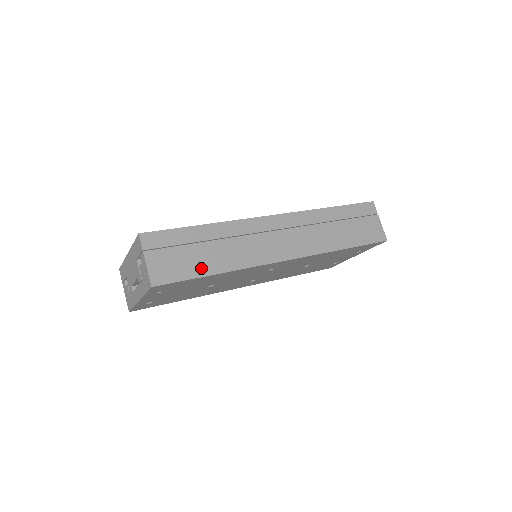
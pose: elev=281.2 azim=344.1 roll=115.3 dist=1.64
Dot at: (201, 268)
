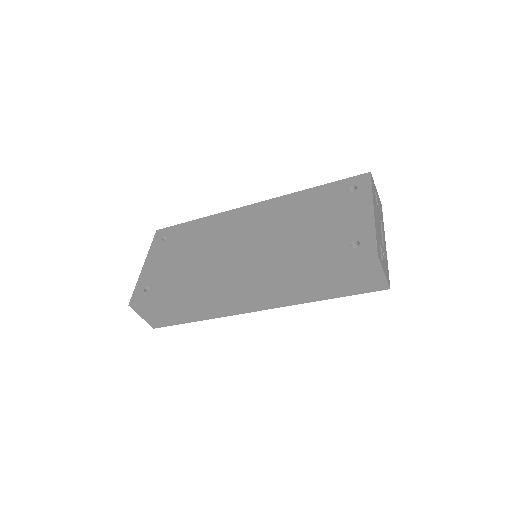
Dot at: (184, 319)
